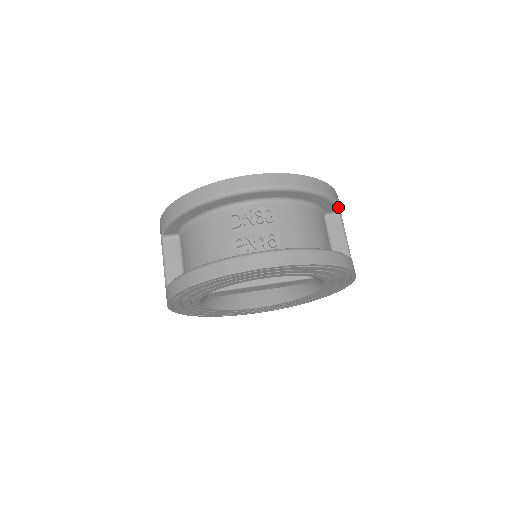
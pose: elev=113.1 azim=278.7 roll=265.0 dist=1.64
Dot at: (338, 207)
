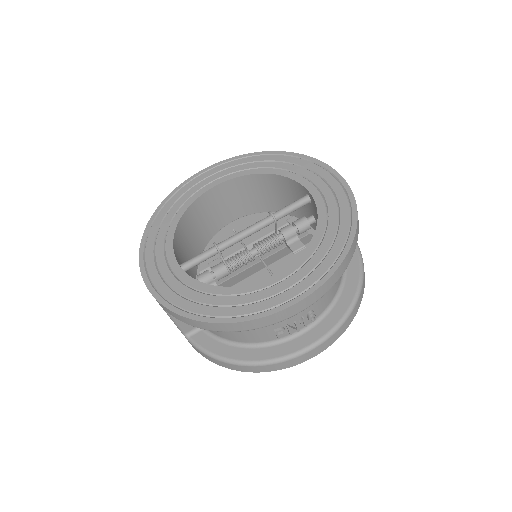
Dot at: occluded
